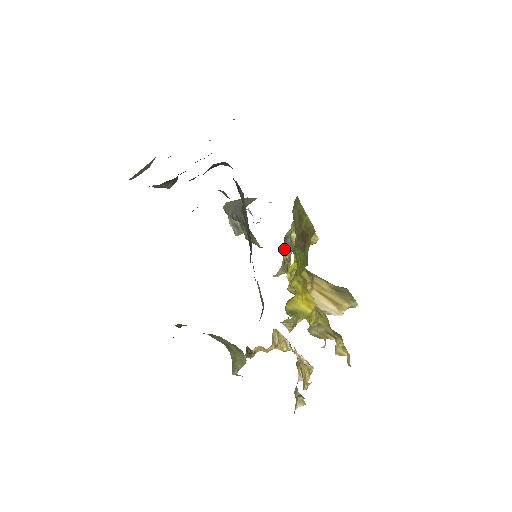
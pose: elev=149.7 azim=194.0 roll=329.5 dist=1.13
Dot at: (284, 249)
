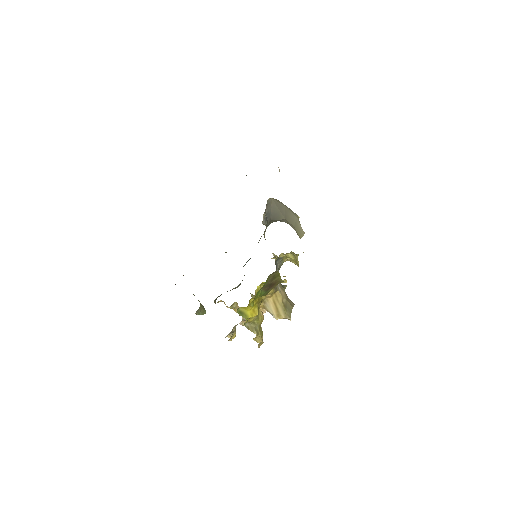
Dot at: (283, 253)
